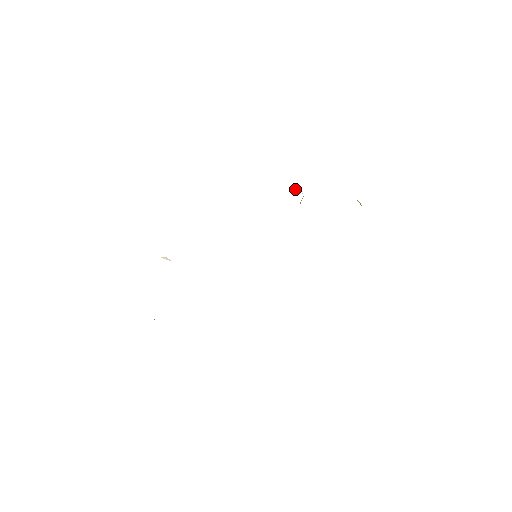
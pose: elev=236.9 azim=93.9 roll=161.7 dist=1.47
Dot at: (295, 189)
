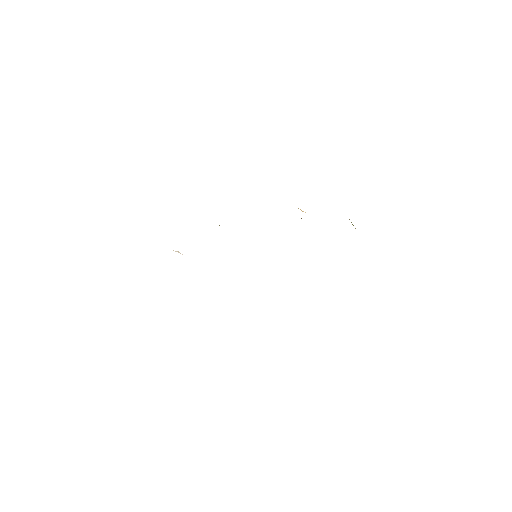
Dot at: (298, 208)
